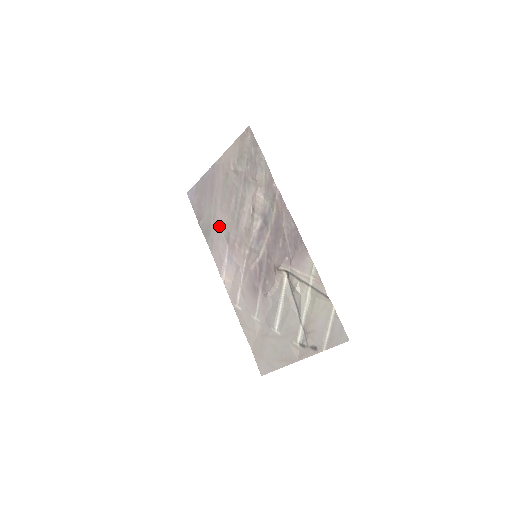
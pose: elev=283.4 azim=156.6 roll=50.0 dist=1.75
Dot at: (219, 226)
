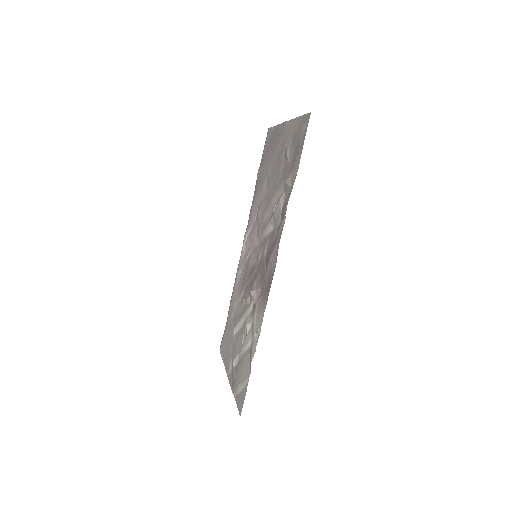
Dot at: (261, 192)
